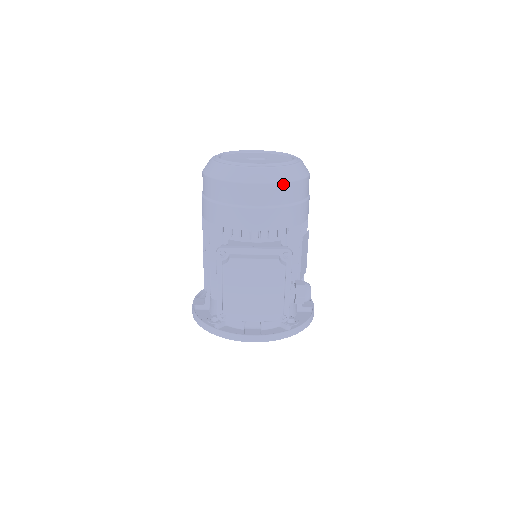
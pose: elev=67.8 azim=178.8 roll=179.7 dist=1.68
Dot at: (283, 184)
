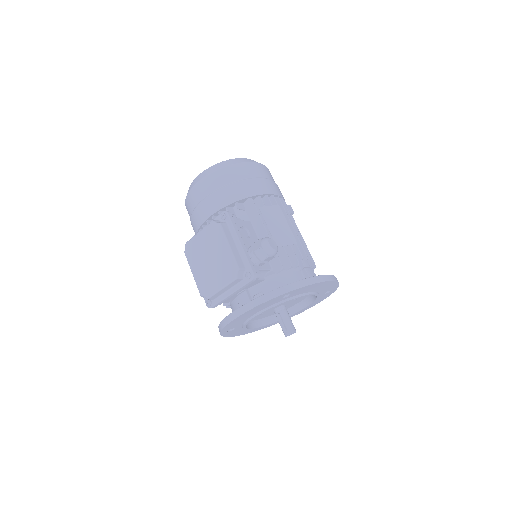
Dot at: (214, 173)
